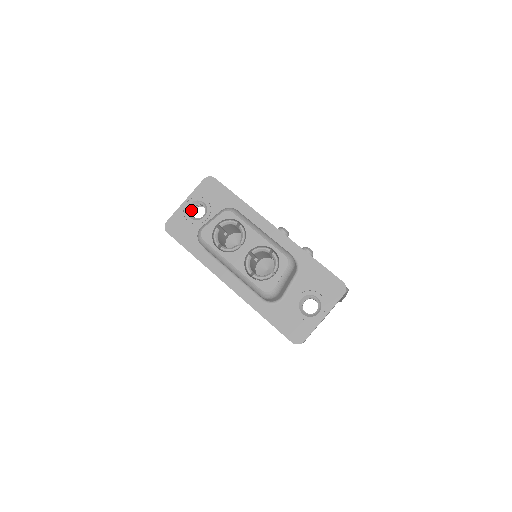
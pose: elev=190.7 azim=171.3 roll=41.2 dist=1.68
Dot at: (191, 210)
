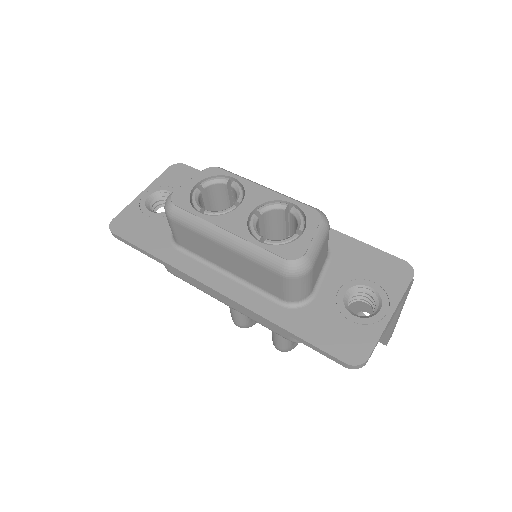
Dot at: (151, 206)
